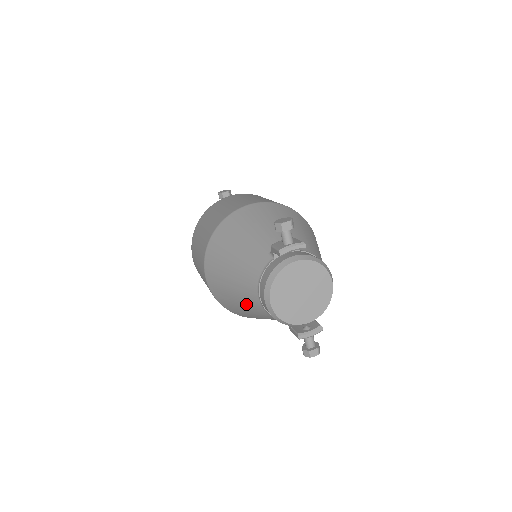
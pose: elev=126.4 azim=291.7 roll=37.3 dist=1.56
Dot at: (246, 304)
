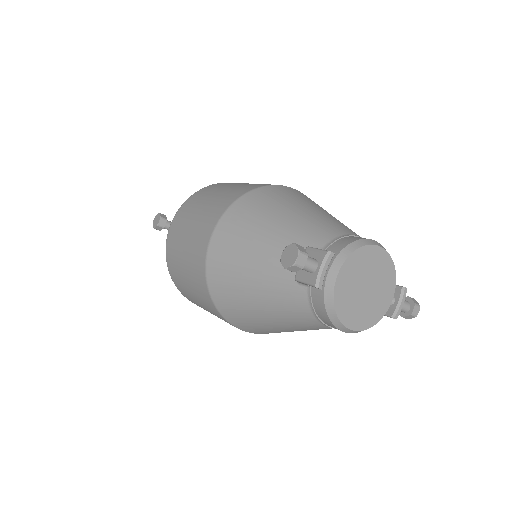
Dot at: occluded
